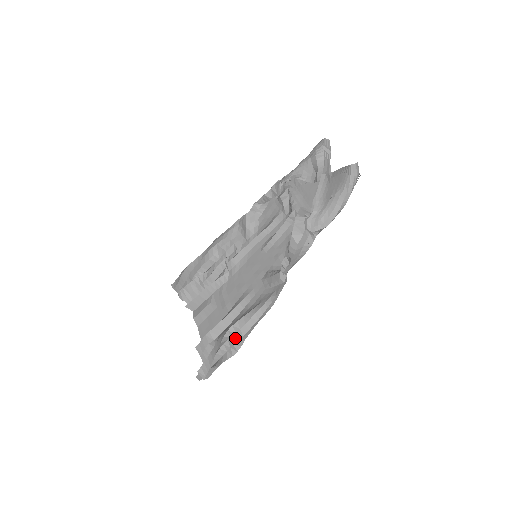
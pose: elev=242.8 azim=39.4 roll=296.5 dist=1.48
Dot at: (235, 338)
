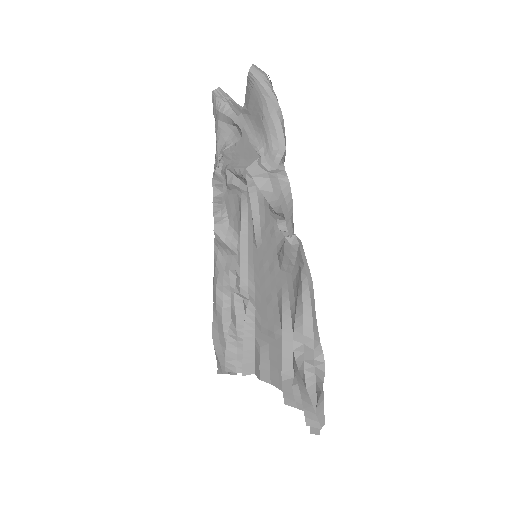
Dot at: (308, 350)
